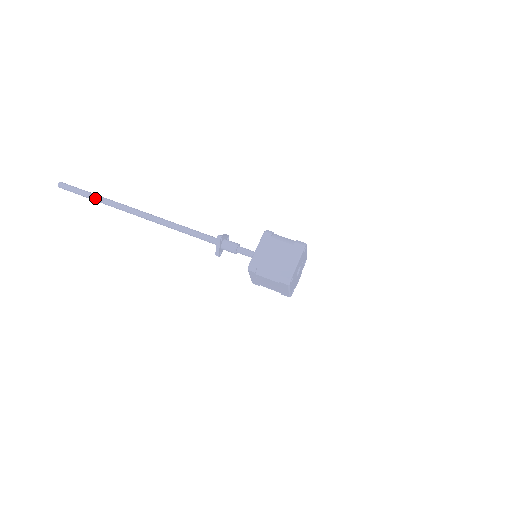
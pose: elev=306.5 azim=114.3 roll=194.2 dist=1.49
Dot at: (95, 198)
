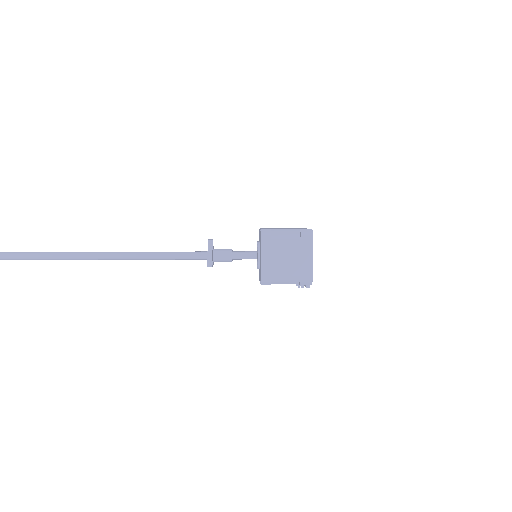
Dot at: (26, 252)
